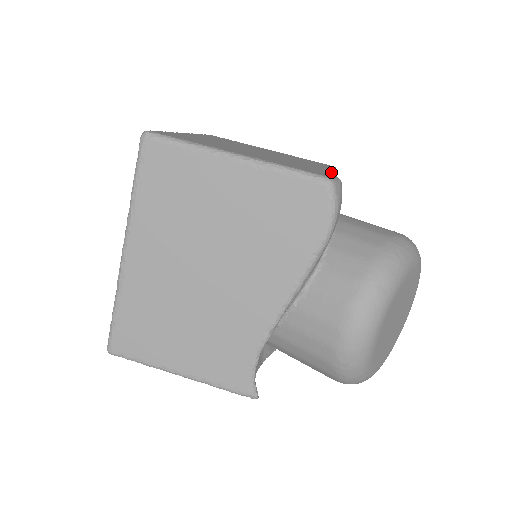
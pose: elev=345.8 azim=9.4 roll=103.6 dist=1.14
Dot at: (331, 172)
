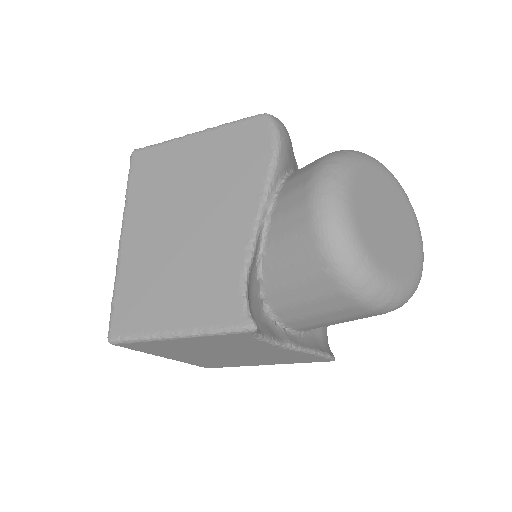
Dot at: occluded
